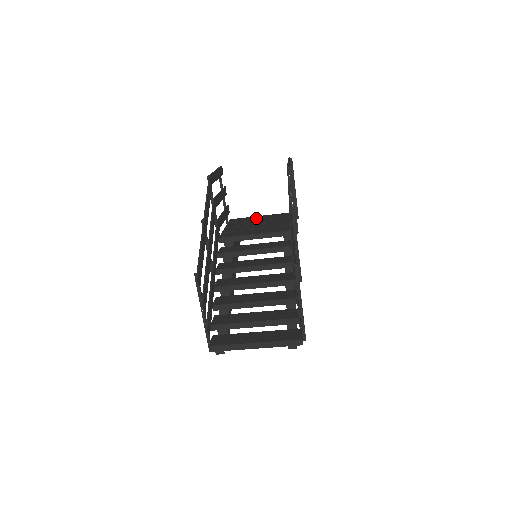
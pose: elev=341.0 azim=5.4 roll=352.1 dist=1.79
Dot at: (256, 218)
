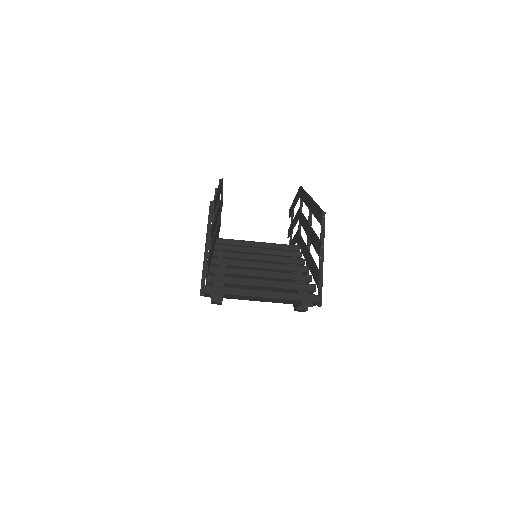
Dot at: occluded
